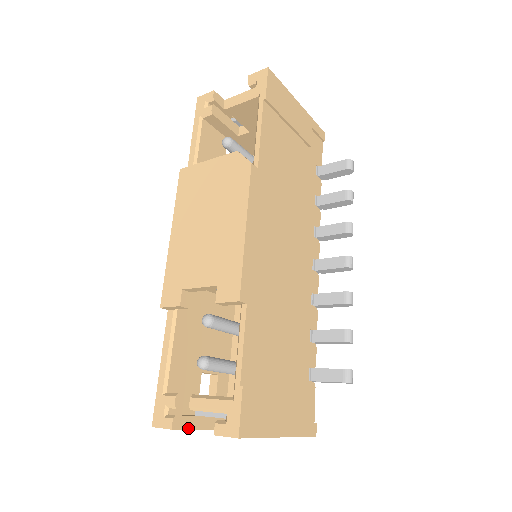
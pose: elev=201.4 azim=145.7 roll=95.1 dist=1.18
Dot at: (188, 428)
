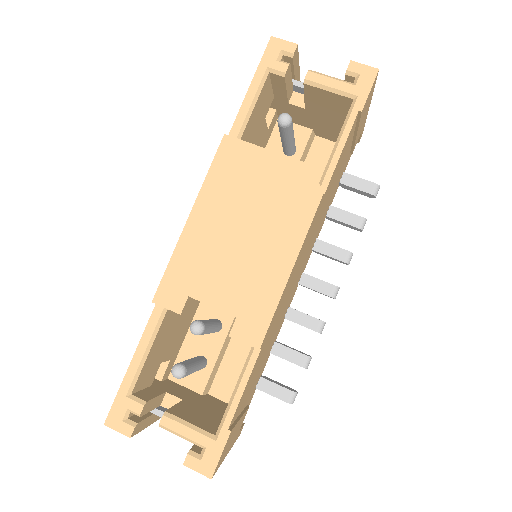
Dot at: (141, 430)
